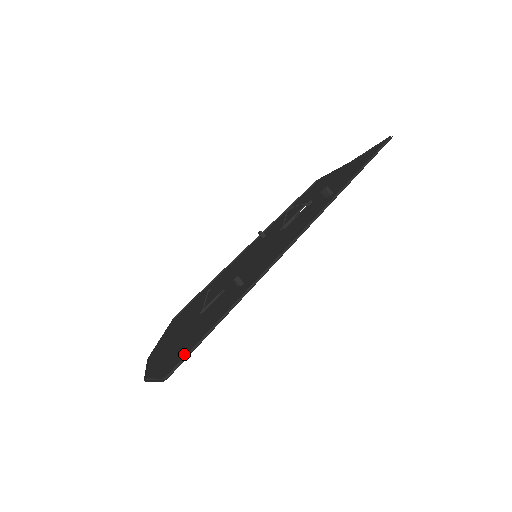
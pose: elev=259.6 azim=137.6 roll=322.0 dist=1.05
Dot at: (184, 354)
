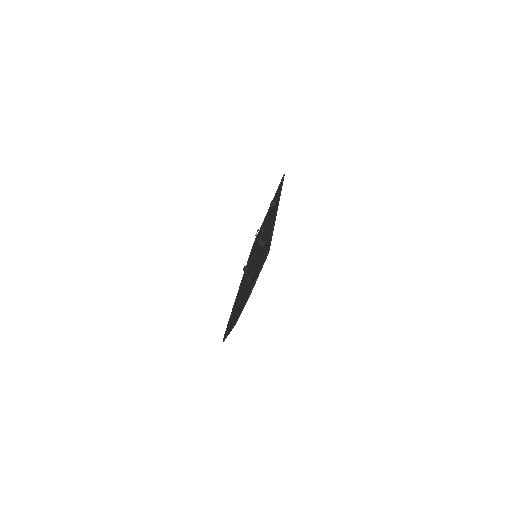
Dot at: (266, 253)
